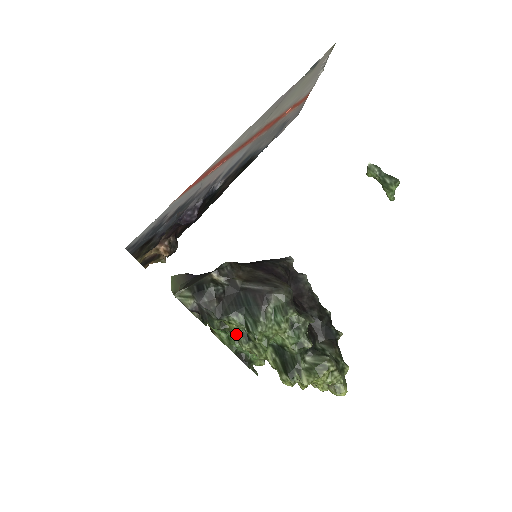
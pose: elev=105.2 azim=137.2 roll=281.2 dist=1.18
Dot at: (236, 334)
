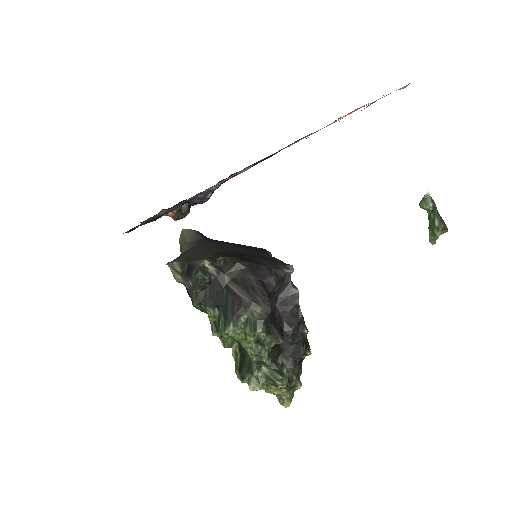
Dot at: (210, 321)
